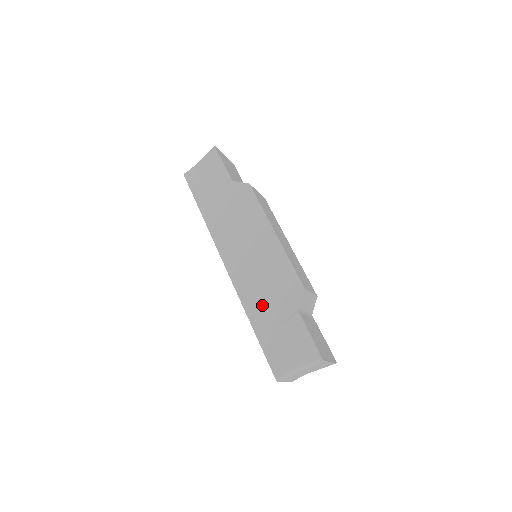
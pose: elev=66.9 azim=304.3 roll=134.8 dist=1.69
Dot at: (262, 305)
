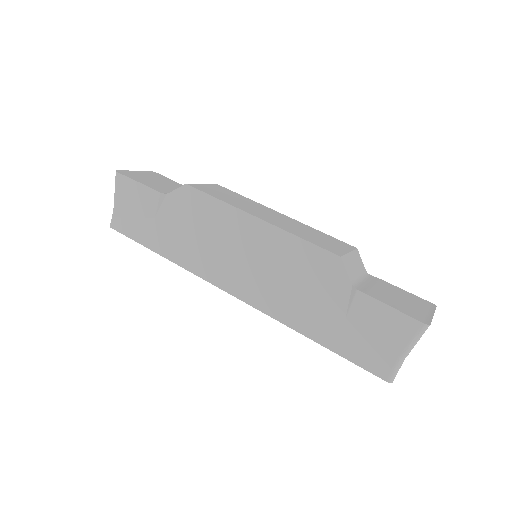
Dot at: (307, 310)
